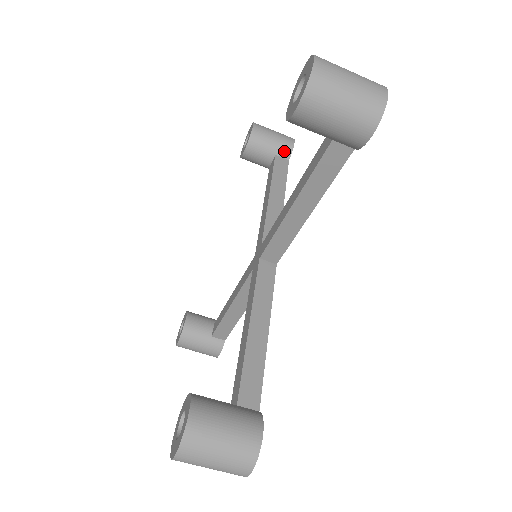
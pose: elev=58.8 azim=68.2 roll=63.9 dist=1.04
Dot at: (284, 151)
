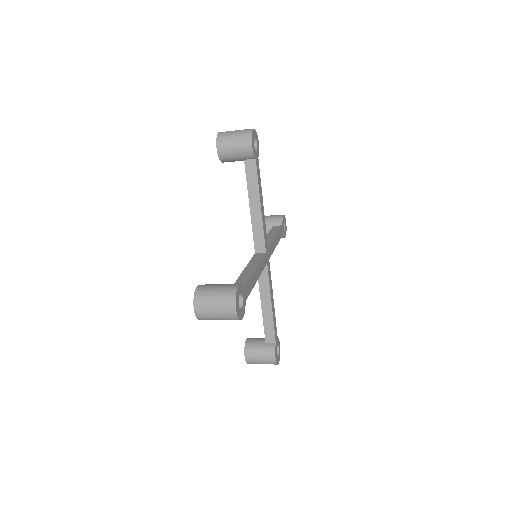
Dot at: (248, 157)
